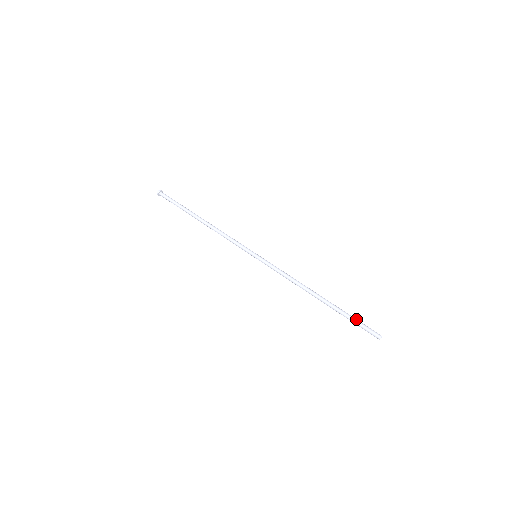
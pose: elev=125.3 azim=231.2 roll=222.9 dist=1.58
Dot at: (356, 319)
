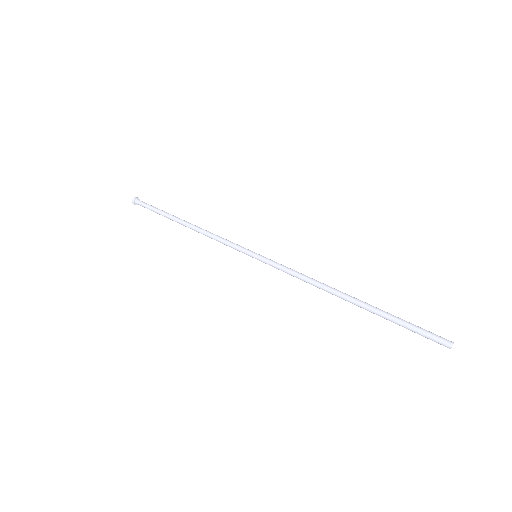
Dot at: (408, 323)
